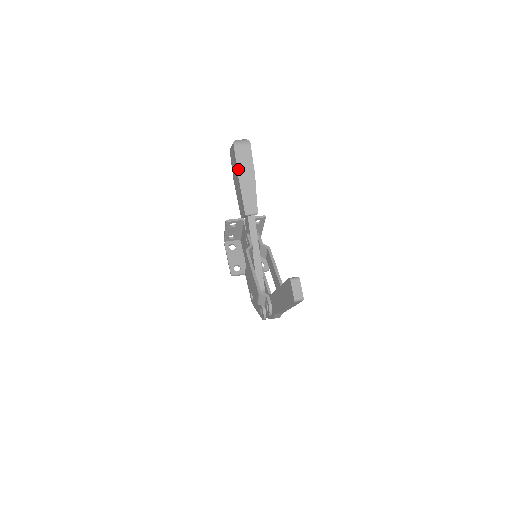
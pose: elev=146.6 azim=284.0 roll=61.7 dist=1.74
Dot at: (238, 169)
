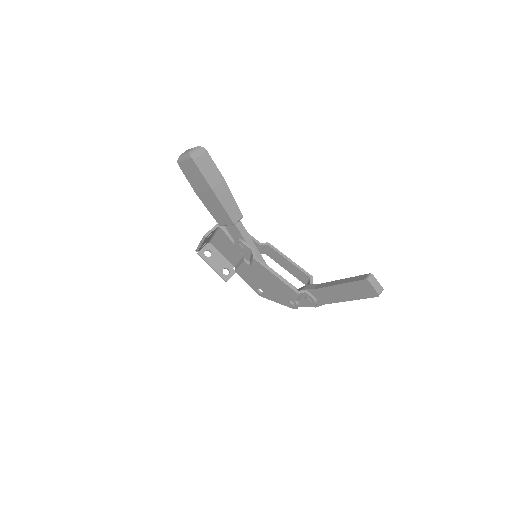
Dot at: (209, 183)
